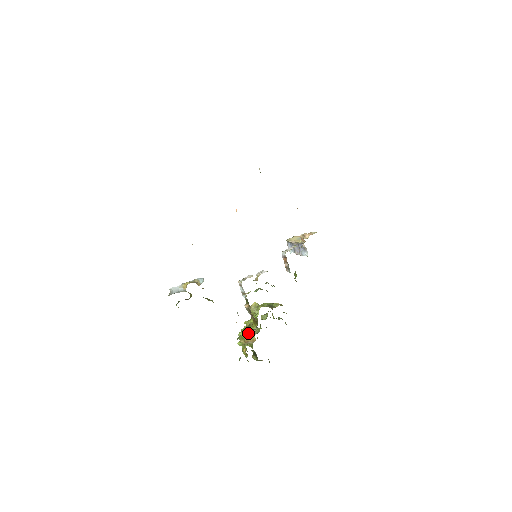
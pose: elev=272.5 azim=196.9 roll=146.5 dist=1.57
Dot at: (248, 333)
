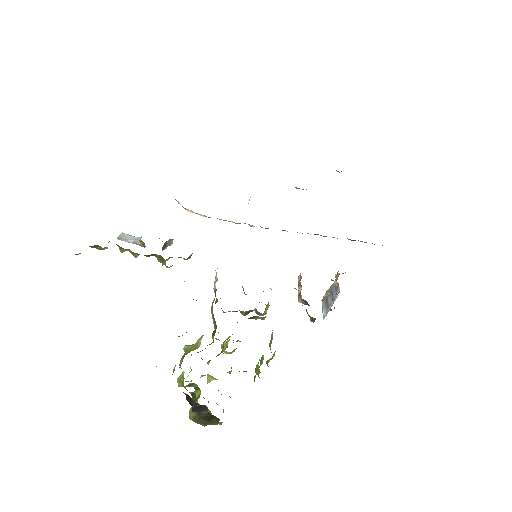
Dot at: occluded
